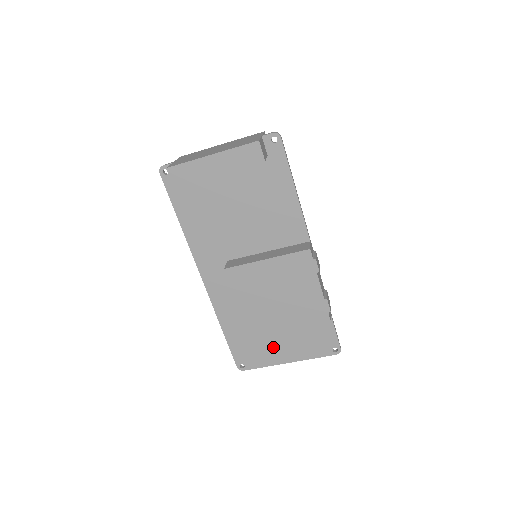
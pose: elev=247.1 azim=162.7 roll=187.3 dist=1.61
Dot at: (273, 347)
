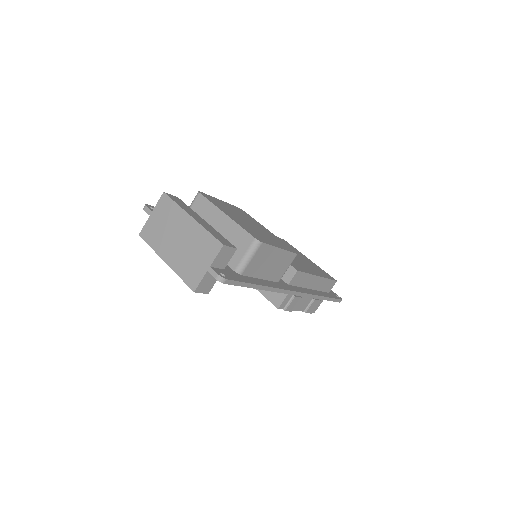
Dot at: occluded
